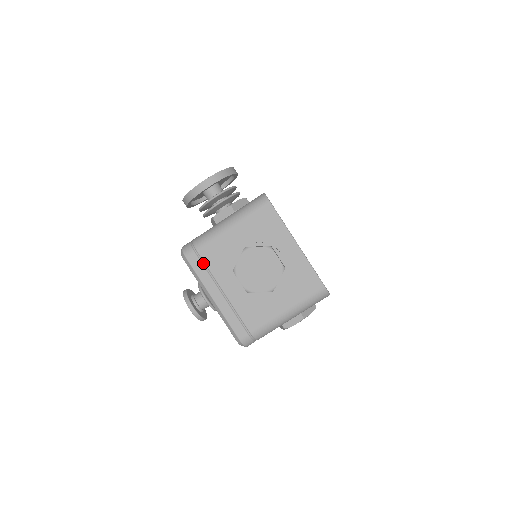
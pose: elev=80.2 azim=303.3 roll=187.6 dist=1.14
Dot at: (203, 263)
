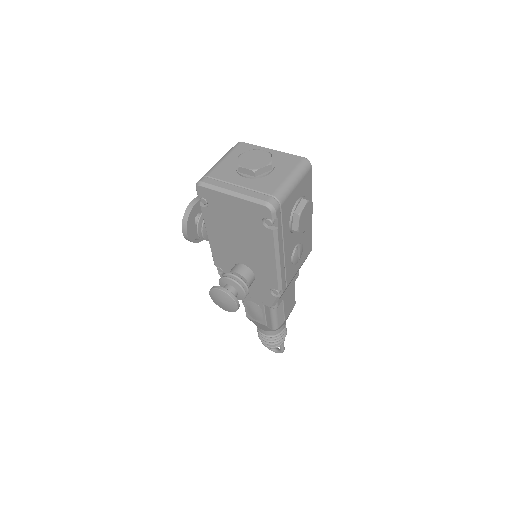
Dot at: (215, 180)
